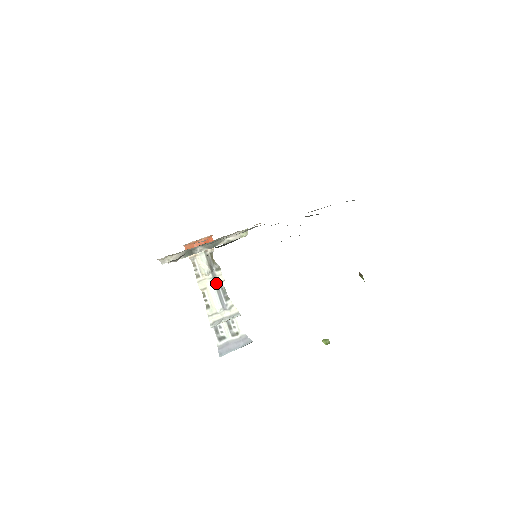
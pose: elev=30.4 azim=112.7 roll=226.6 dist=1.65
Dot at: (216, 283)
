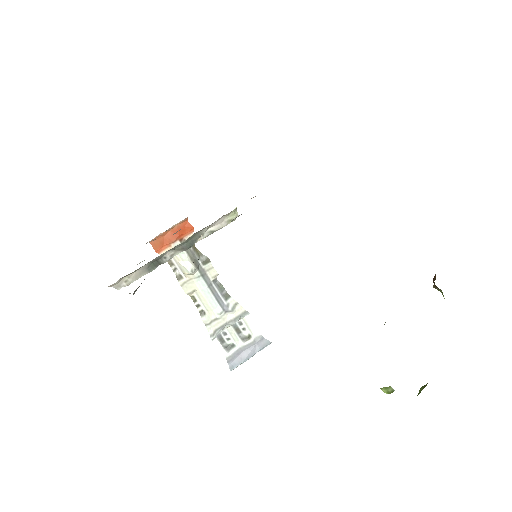
Dot at: (207, 281)
